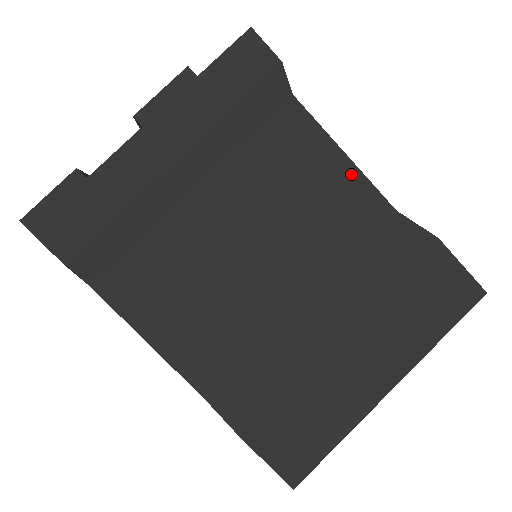
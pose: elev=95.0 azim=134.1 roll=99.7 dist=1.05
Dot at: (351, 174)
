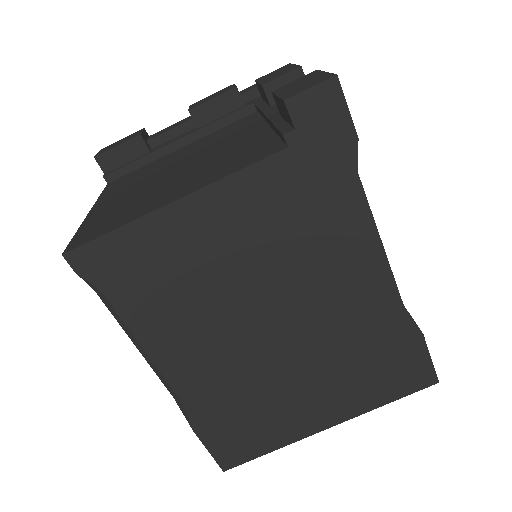
Dot at: occluded
